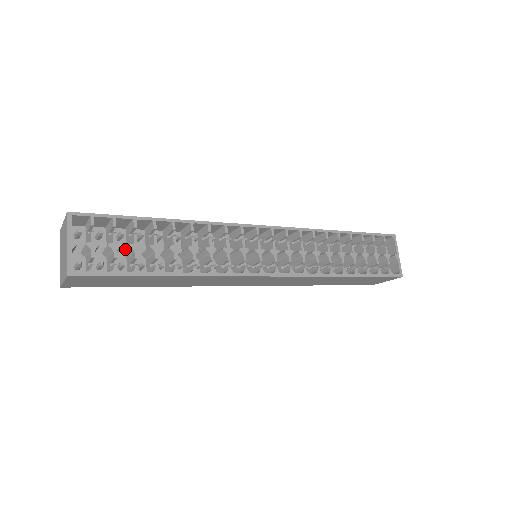
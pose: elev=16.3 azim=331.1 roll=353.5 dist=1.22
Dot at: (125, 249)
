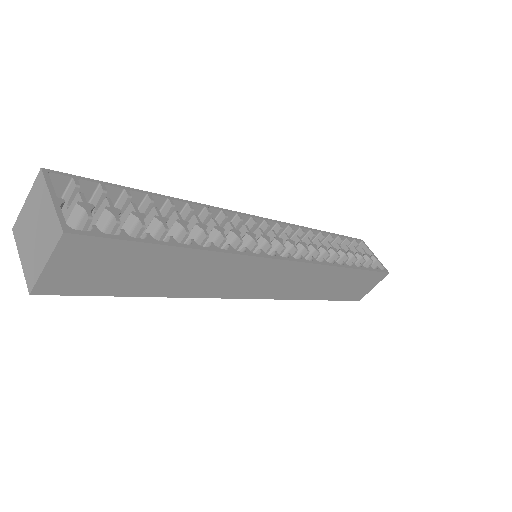
Dot at: occluded
